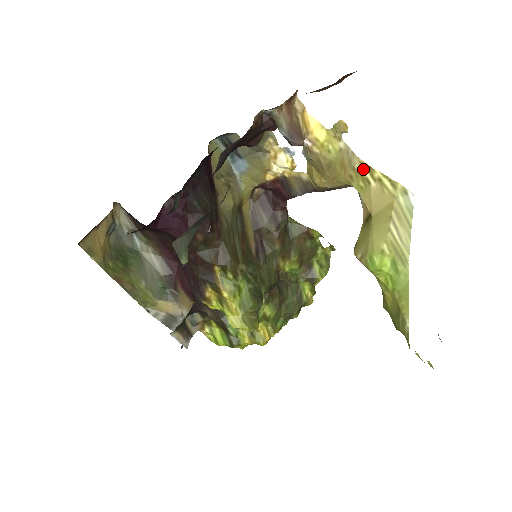
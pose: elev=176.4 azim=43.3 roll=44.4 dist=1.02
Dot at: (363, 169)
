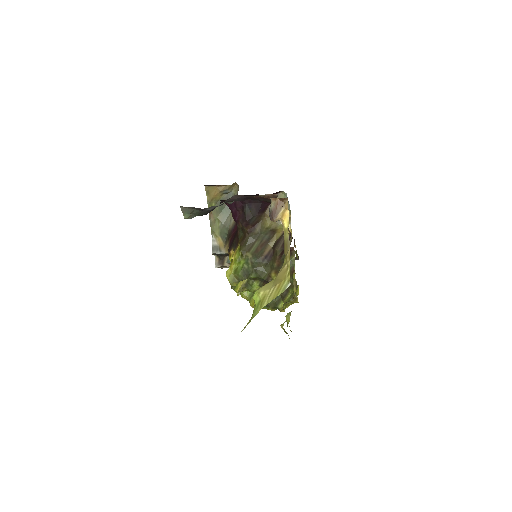
Dot at: (288, 256)
